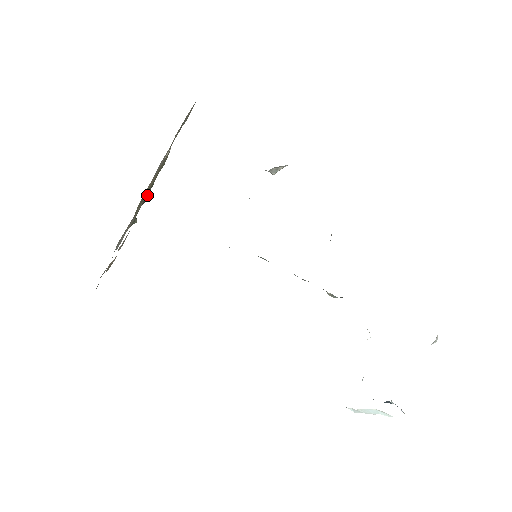
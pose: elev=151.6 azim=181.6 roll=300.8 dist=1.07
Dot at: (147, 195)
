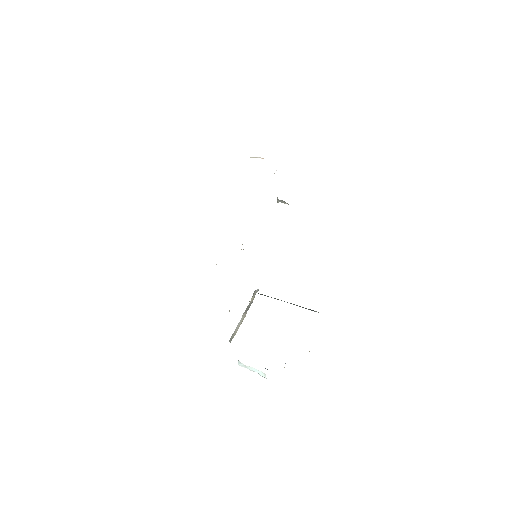
Dot at: occluded
